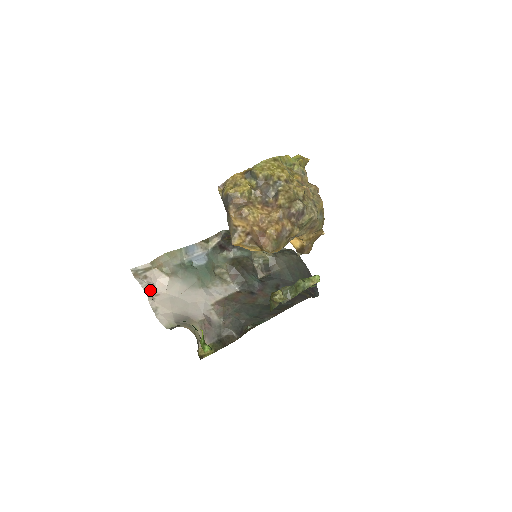
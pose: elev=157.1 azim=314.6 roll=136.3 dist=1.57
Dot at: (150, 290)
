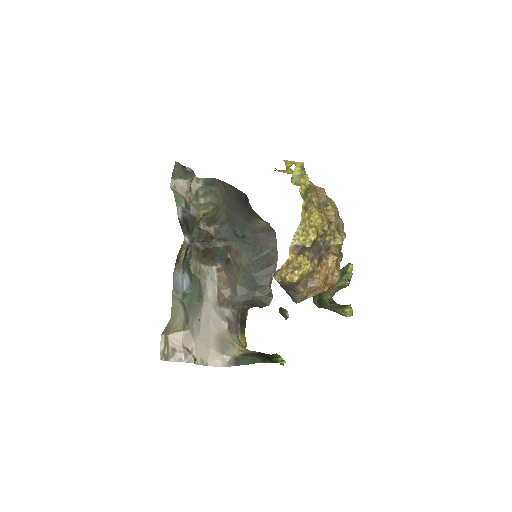
Dot at: (190, 357)
